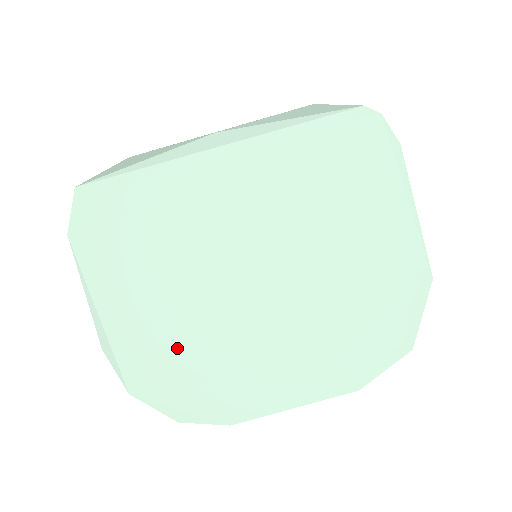
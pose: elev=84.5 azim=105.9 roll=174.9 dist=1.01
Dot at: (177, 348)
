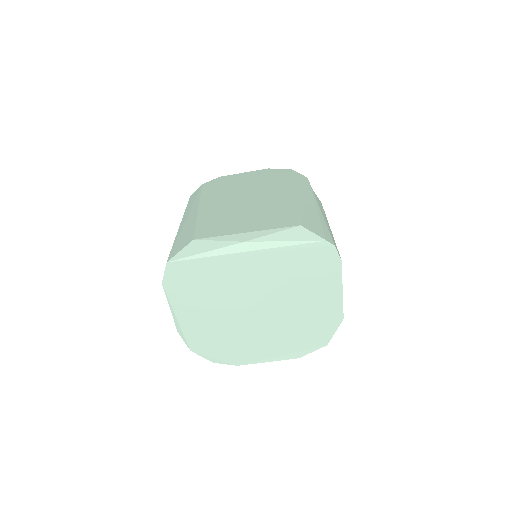
Dot at: (215, 335)
